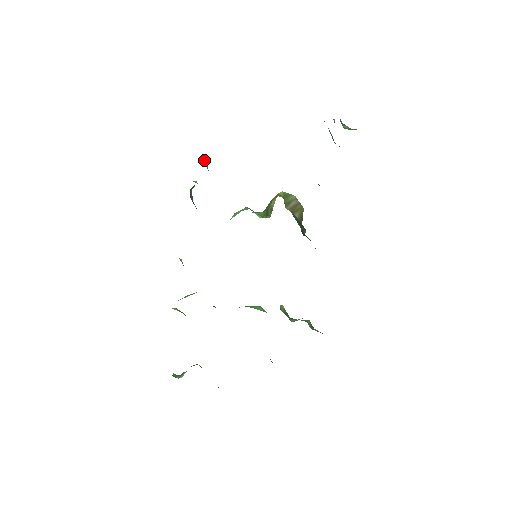
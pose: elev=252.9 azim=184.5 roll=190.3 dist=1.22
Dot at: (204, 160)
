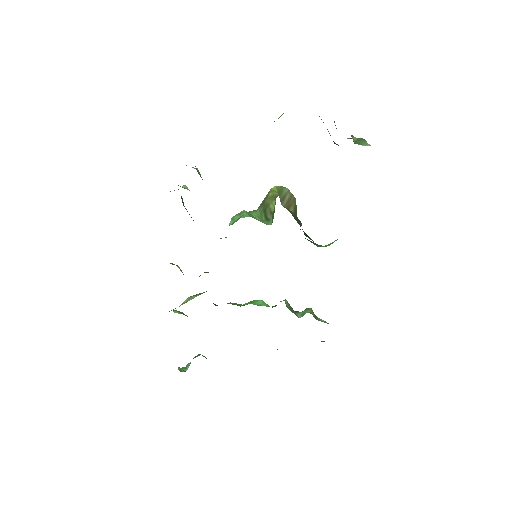
Dot at: occluded
